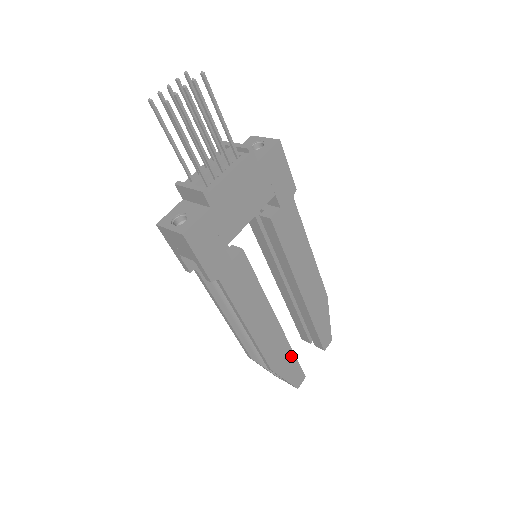
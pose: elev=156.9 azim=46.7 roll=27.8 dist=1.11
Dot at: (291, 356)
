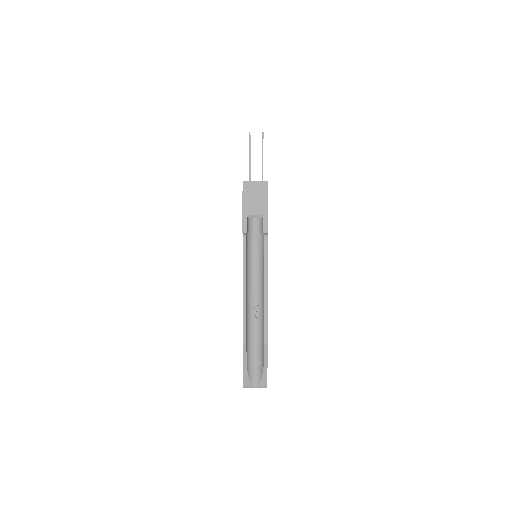
Dot at: occluded
